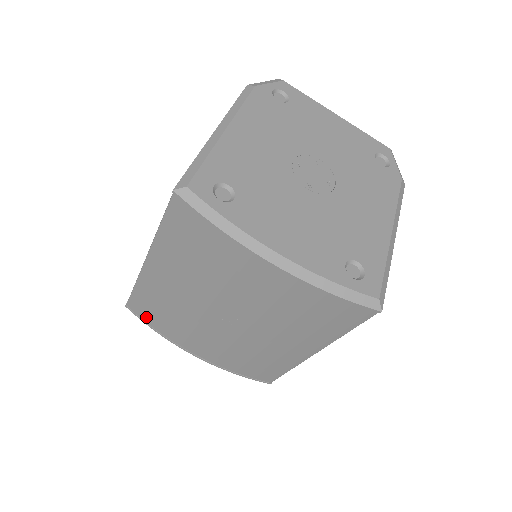
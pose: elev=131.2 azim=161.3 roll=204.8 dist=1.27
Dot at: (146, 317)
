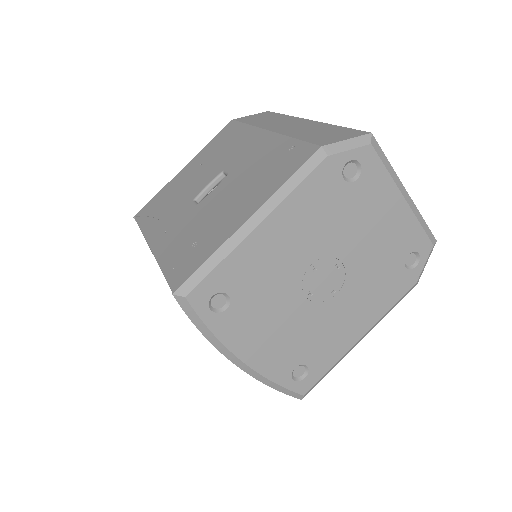
Dot at: occluded
